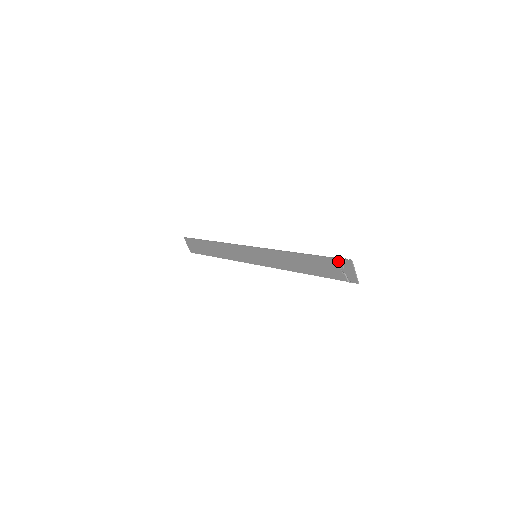
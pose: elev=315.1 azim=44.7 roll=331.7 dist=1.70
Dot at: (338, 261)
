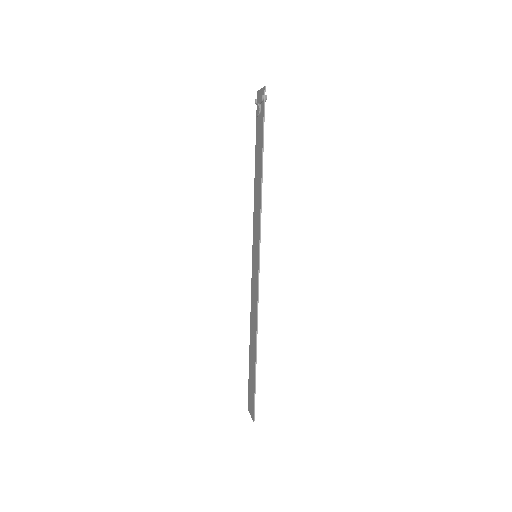
Dot at: occluded
